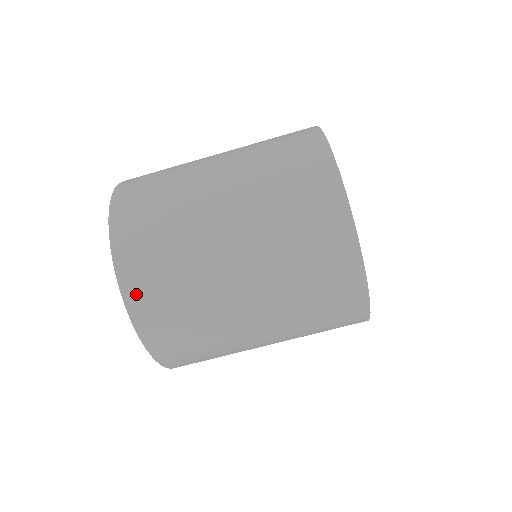
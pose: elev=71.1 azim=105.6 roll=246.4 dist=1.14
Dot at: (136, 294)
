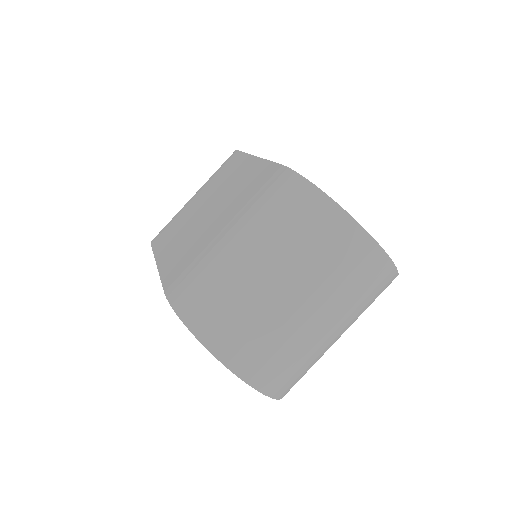
Dot at: (269, 385)
